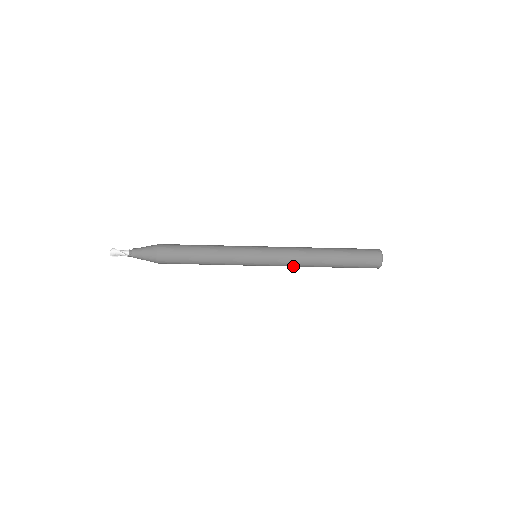
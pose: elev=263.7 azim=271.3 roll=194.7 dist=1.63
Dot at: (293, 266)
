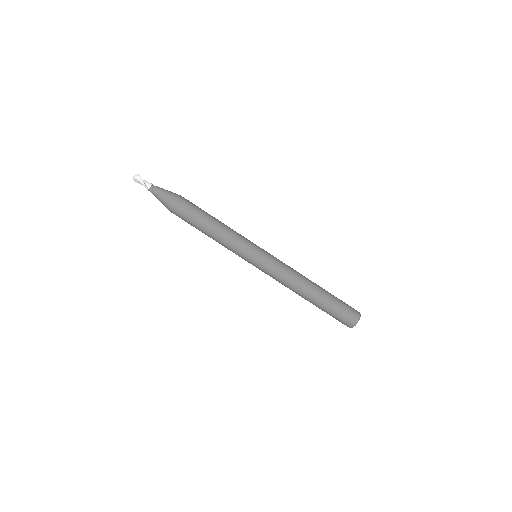
Dot at: (281, 283)
